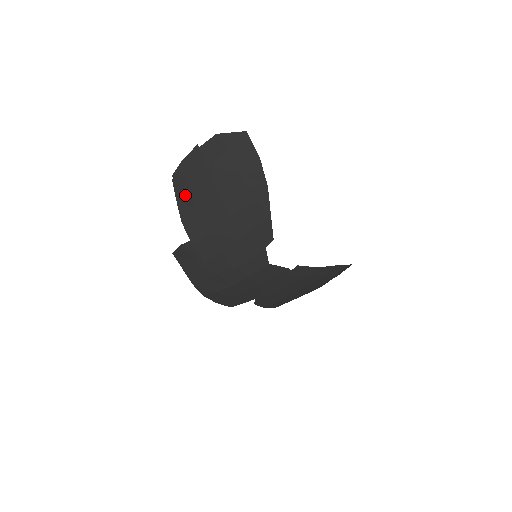
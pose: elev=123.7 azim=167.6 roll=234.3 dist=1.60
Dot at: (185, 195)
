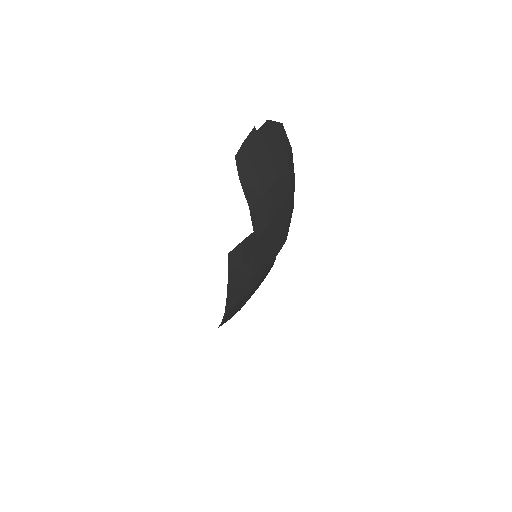
Dot at: (252, 179)
